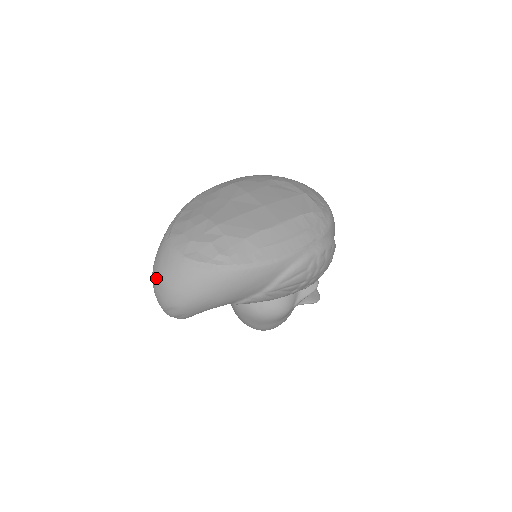
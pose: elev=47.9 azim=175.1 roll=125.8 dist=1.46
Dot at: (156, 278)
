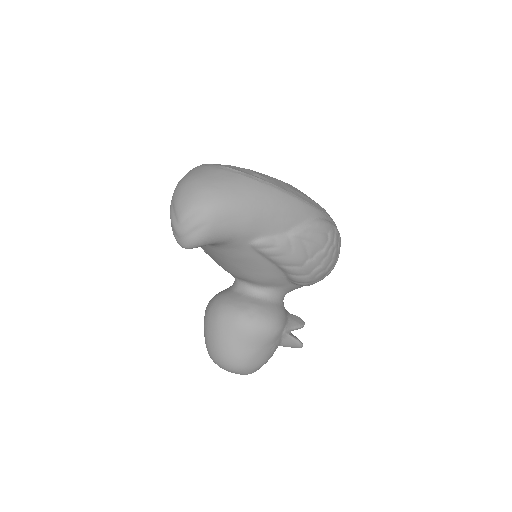
Dot at: (185, 182)
